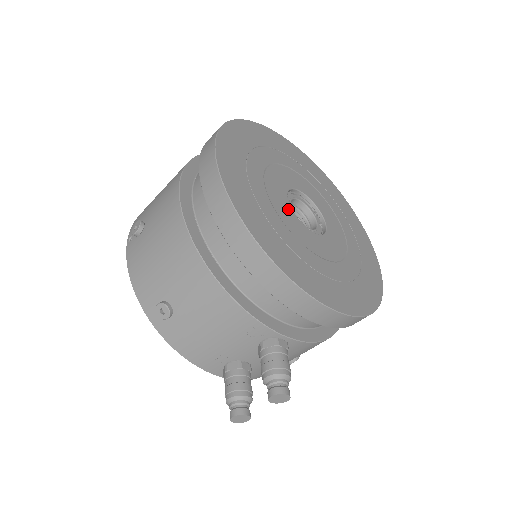
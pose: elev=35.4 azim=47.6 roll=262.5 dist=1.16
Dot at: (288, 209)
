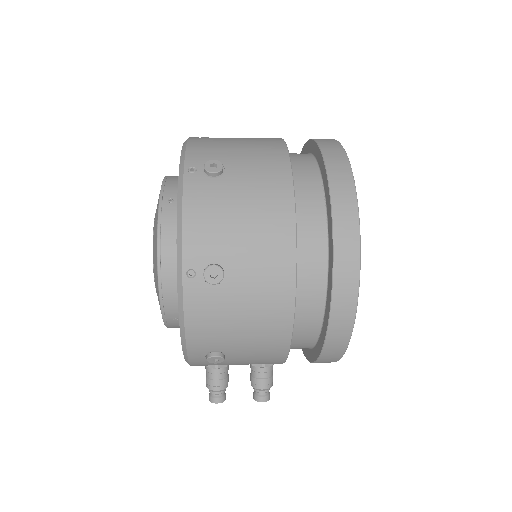
Dot at: occluded
